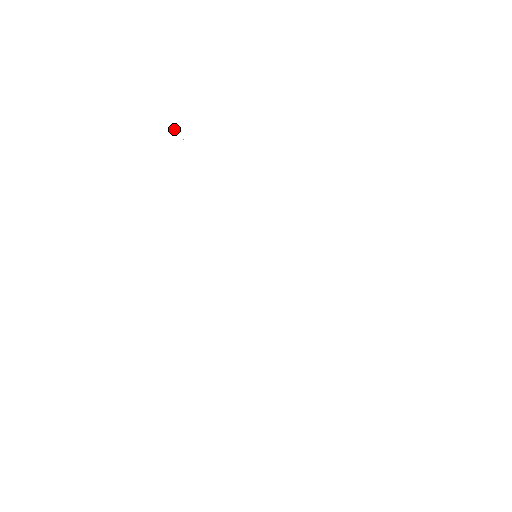
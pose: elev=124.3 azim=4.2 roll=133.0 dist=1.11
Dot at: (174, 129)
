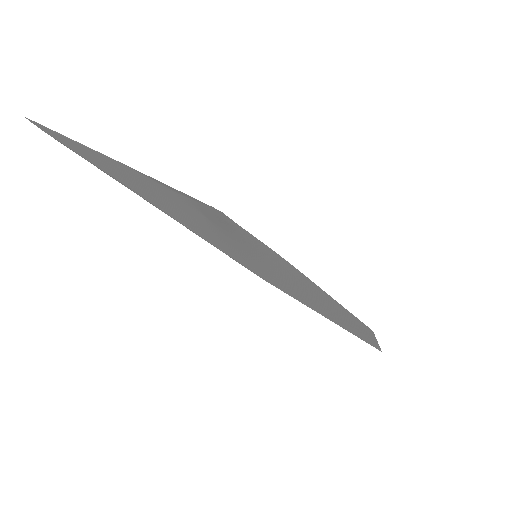
Dot at: (81, 155)
